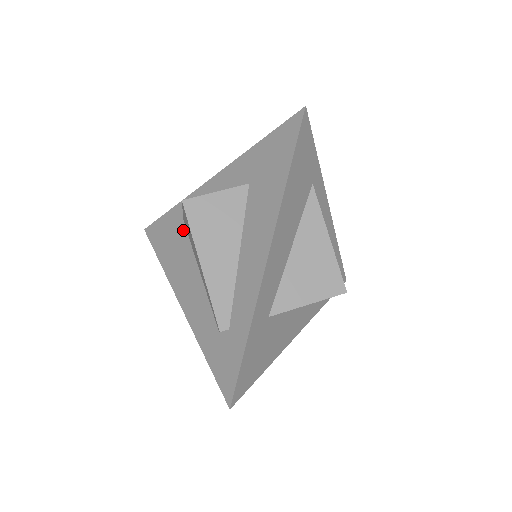
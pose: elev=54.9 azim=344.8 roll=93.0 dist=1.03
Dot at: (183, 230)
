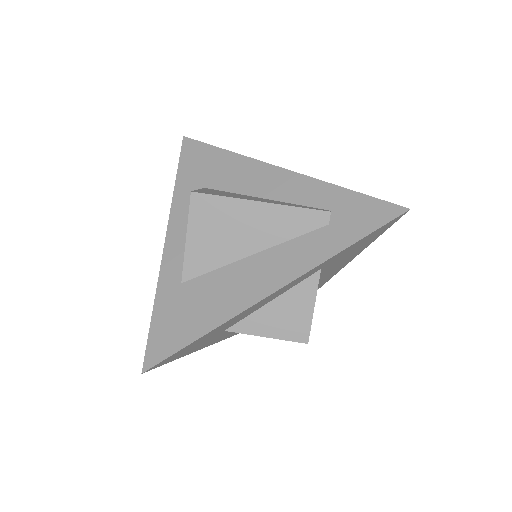
Dot at: (193, 283)
